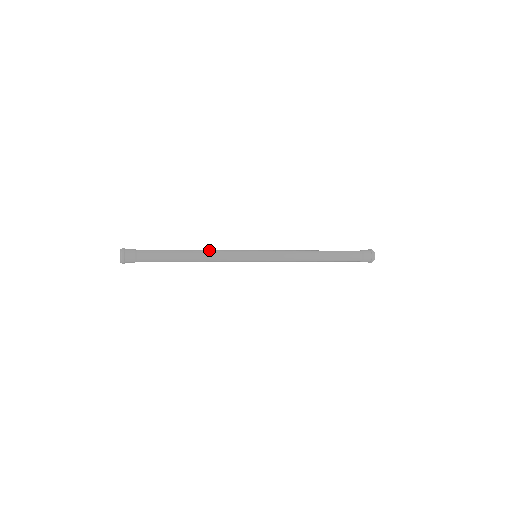
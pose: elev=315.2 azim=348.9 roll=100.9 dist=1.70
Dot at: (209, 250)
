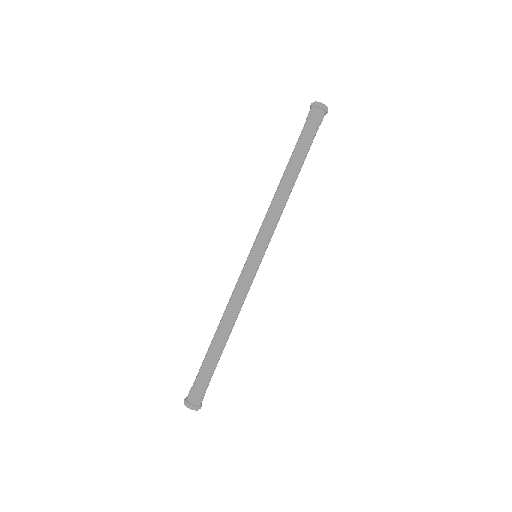
Dot at: (229, 311)
